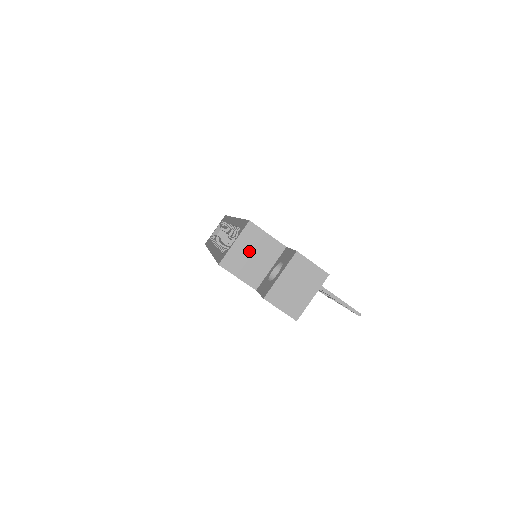
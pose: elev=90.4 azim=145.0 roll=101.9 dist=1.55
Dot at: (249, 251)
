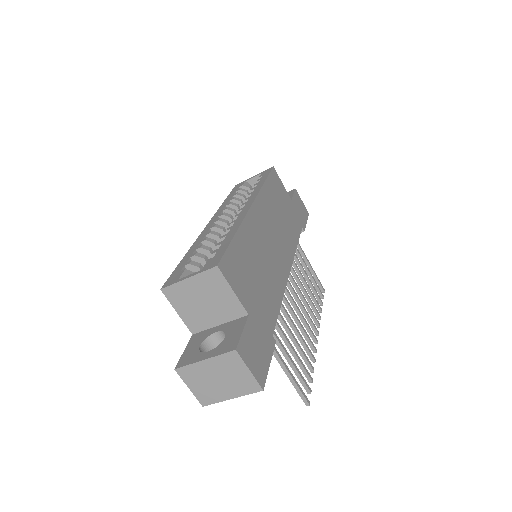
Dot at: (202, 295)
